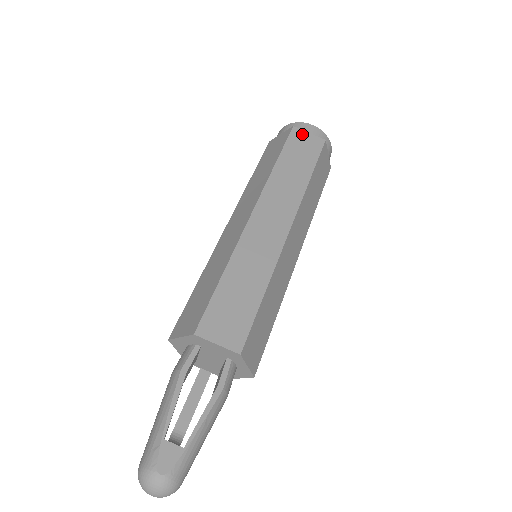
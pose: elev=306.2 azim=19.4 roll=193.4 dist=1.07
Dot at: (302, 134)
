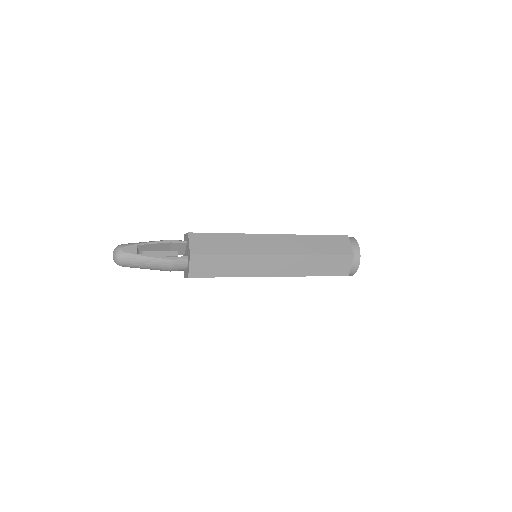
Dot at: (346, 242)
